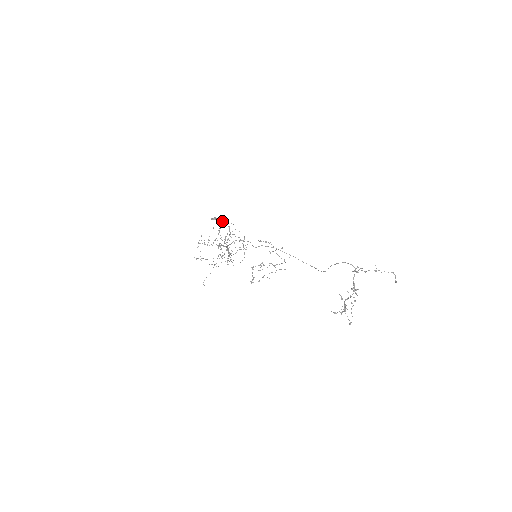
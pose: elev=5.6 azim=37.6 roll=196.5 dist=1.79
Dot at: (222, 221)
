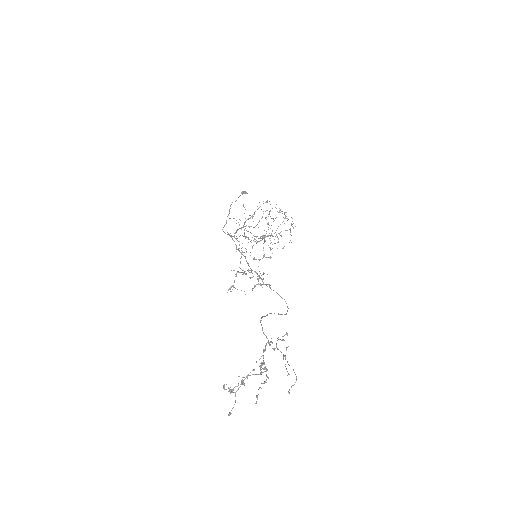
Dot at: occluded
